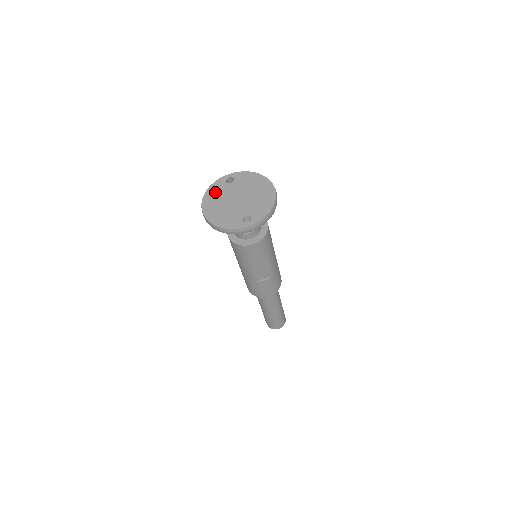
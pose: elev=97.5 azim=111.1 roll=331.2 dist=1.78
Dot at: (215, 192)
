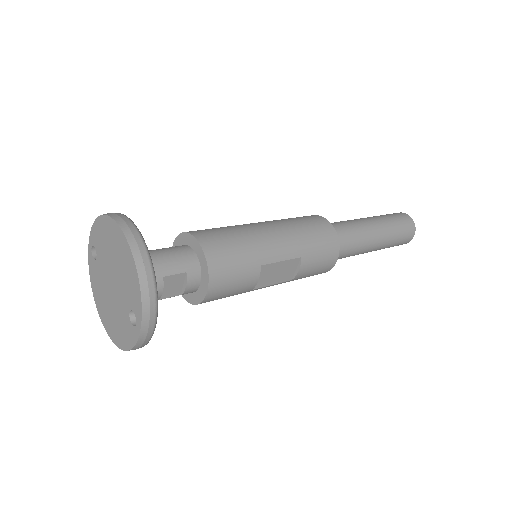
Dot at: (96, 286)
